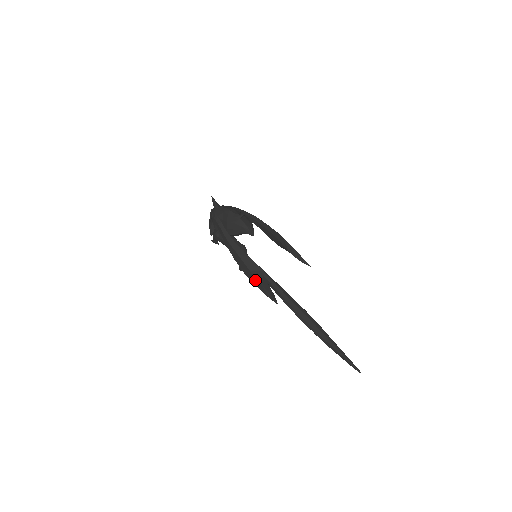
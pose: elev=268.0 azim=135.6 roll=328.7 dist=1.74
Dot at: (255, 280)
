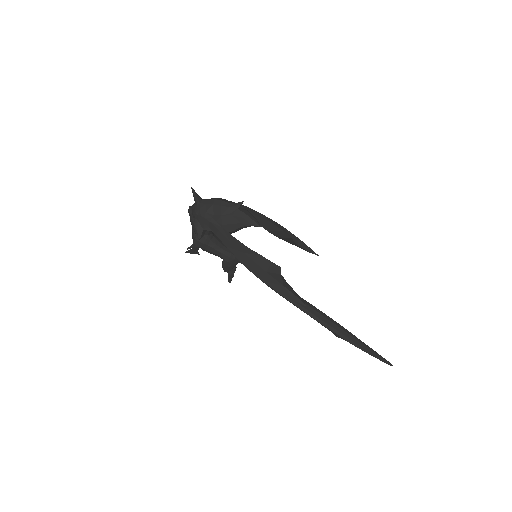
Dot at: (273, 282)
